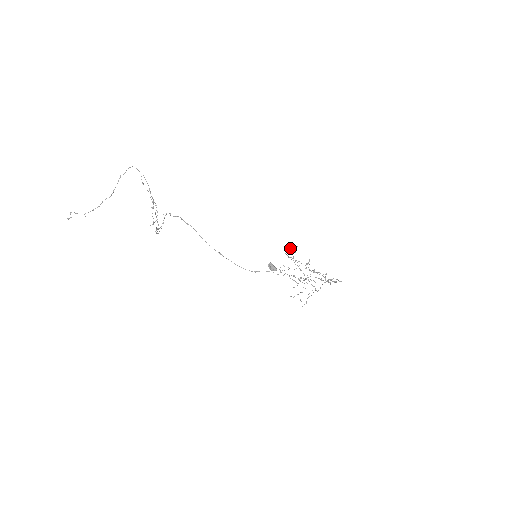
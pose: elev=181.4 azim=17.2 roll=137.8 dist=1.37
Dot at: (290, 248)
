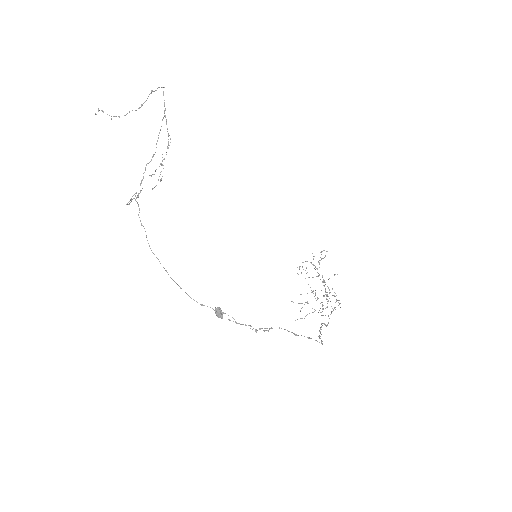
Dot at: occluded
